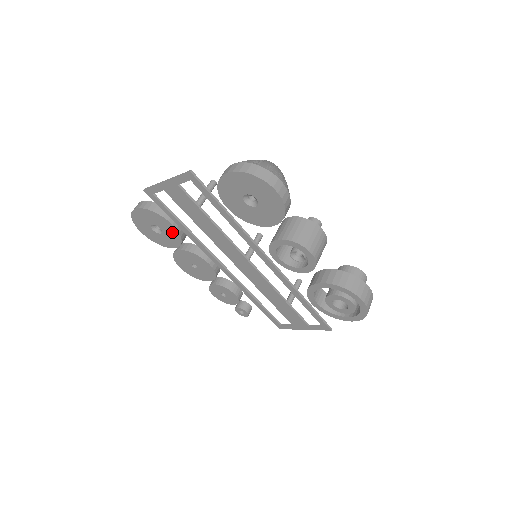
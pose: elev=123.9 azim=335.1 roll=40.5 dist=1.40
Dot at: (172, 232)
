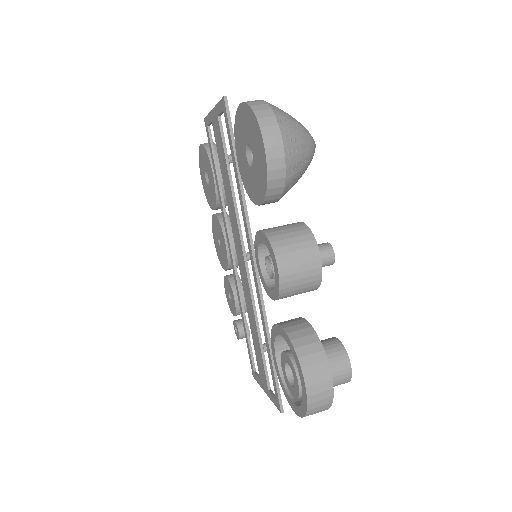
Dot at: (213, 186)
